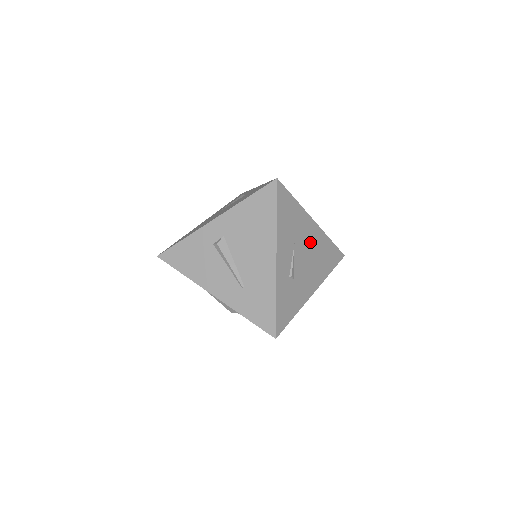
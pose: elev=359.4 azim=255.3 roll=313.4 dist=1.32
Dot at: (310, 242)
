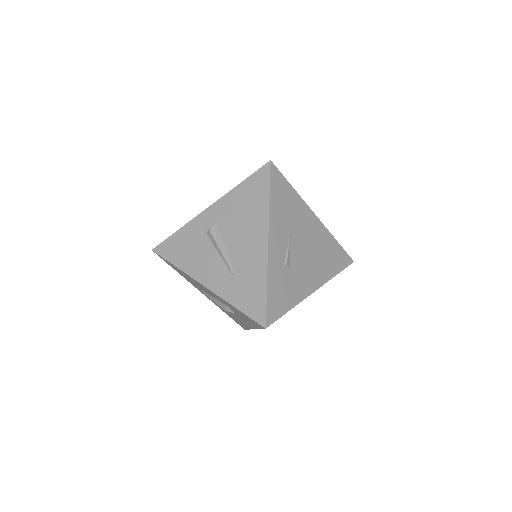
Dot at: (310, 235)
